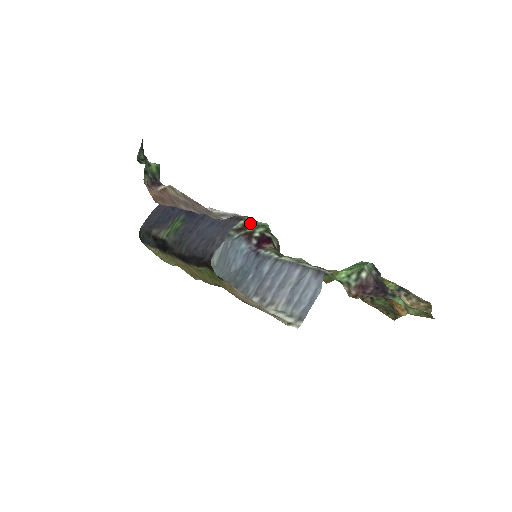
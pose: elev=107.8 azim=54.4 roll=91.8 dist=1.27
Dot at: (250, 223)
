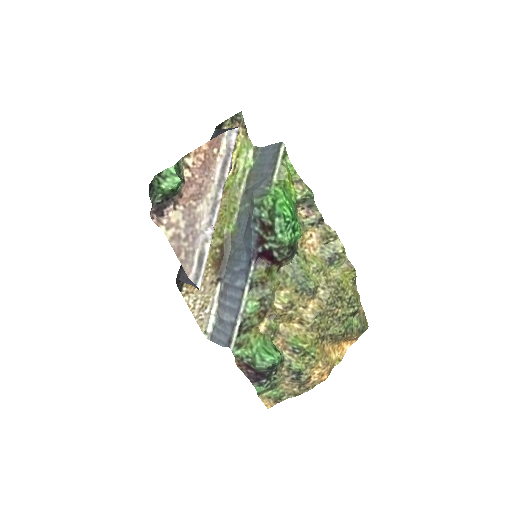
Dot at: (272, 232)
